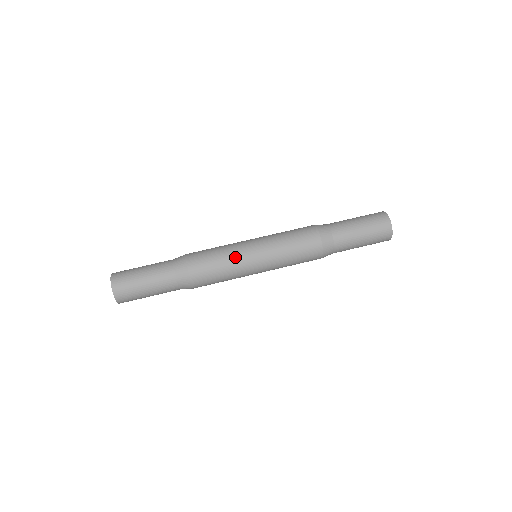
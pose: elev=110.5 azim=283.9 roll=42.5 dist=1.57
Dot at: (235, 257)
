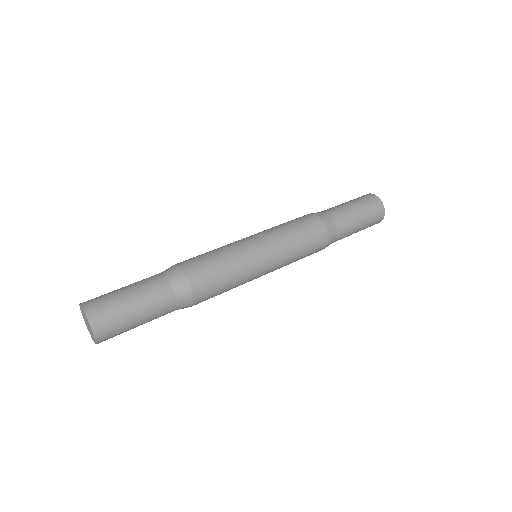
Dot at: (229, 245)
